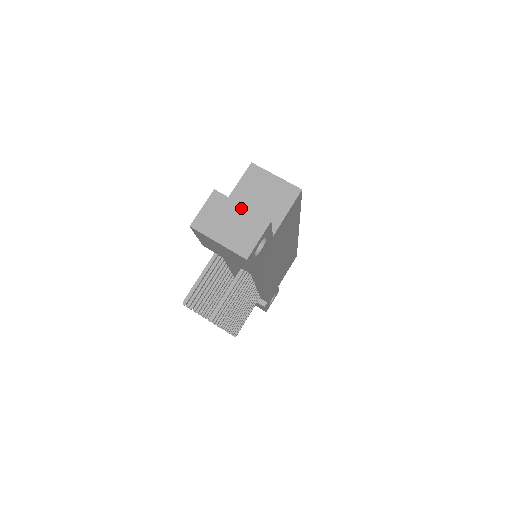
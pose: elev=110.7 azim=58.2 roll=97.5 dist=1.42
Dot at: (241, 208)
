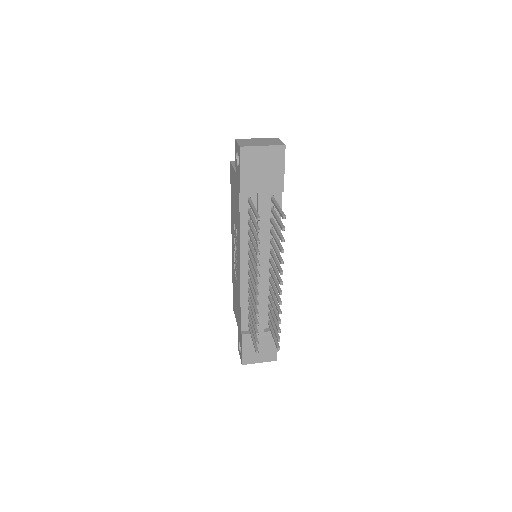
Dot at: (258, 139)
